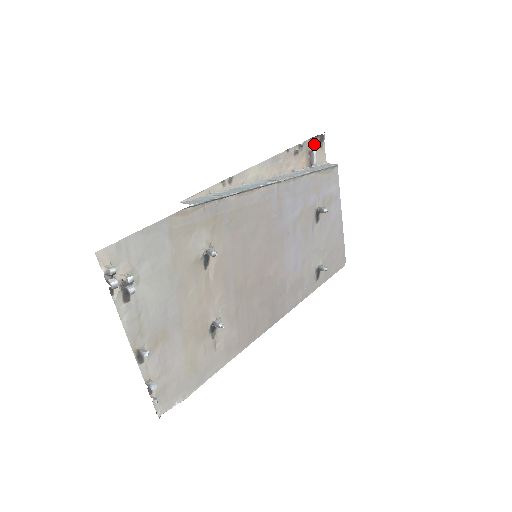
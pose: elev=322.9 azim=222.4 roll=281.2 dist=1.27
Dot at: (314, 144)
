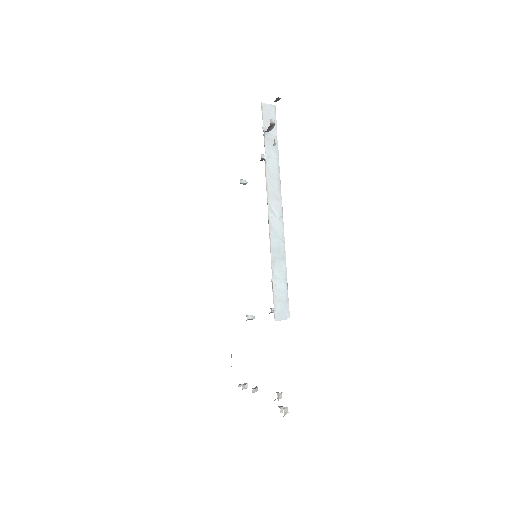
Dot at: occluded
